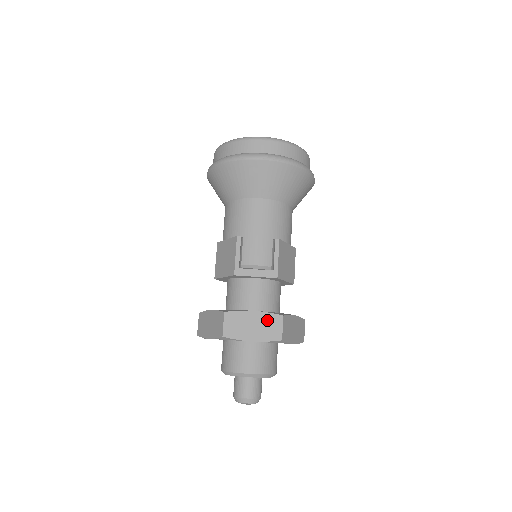
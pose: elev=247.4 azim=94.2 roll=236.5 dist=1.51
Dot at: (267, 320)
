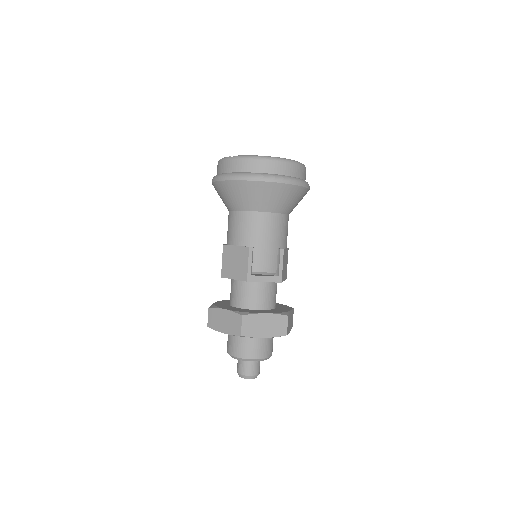
Dot at: (276, 320)
